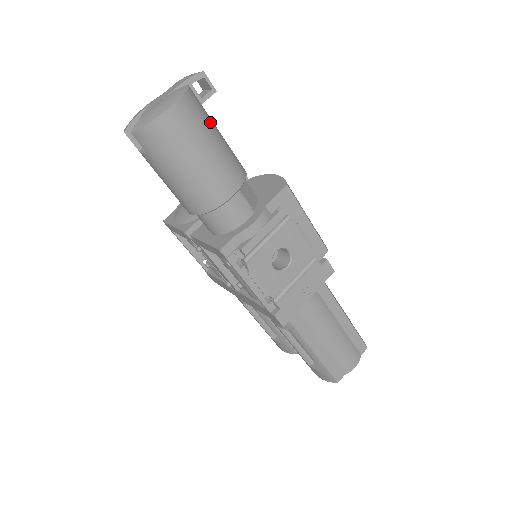
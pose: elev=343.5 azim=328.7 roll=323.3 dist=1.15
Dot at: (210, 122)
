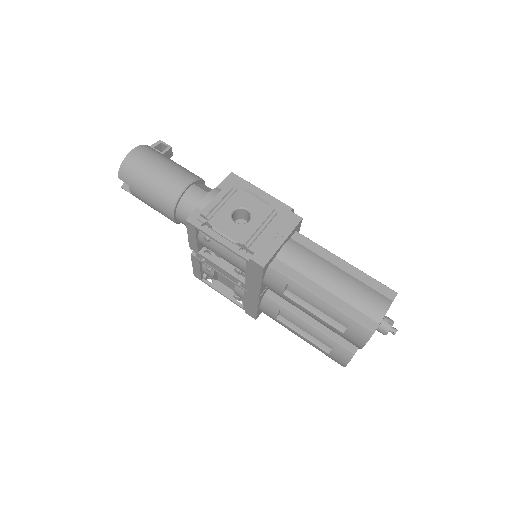
Dot at: (165, 156)
